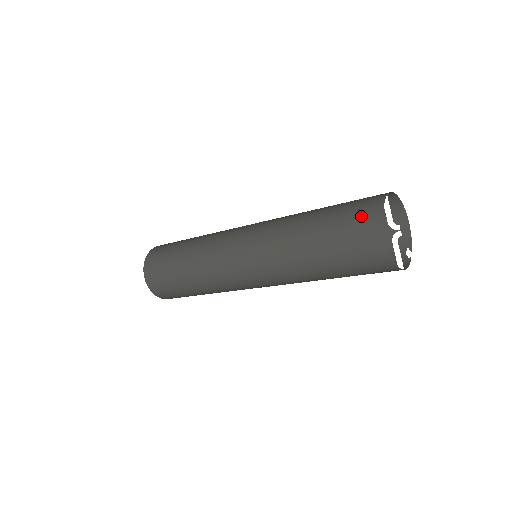
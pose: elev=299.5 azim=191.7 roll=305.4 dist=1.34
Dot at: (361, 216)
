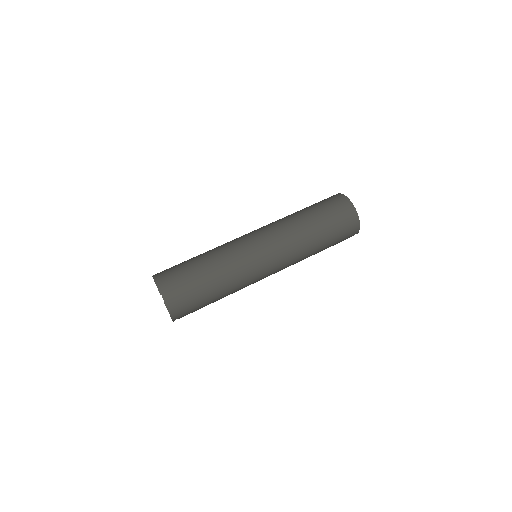
Dot at: (333, 200)
